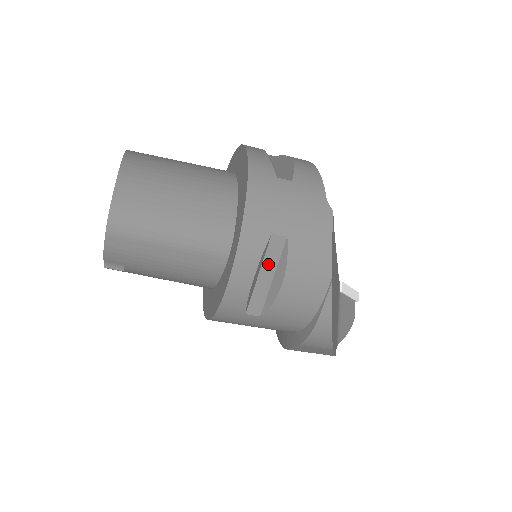
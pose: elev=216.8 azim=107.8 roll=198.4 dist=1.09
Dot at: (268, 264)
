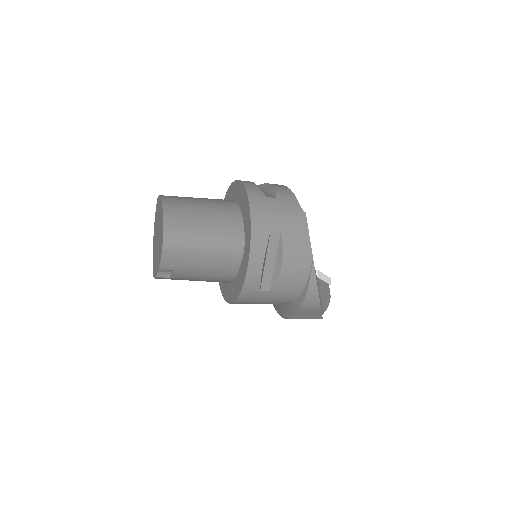
Dot at: (270, 253)
